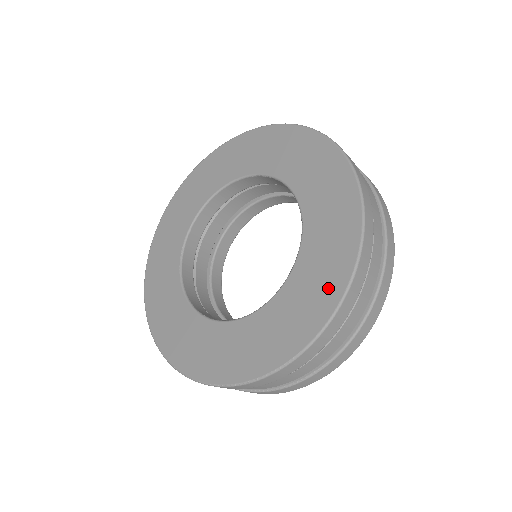
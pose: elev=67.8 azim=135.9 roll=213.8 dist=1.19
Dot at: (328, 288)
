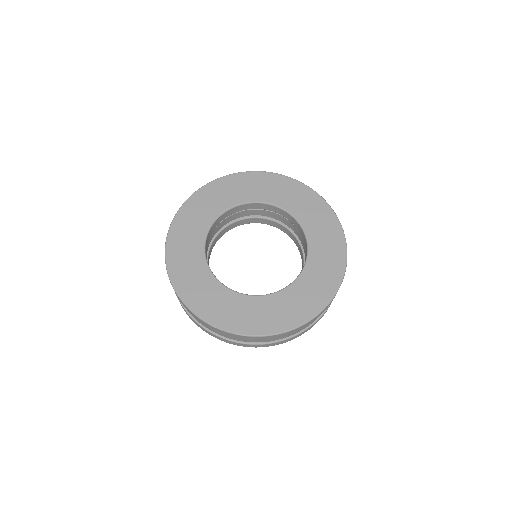
Dot at: (287, 319)
